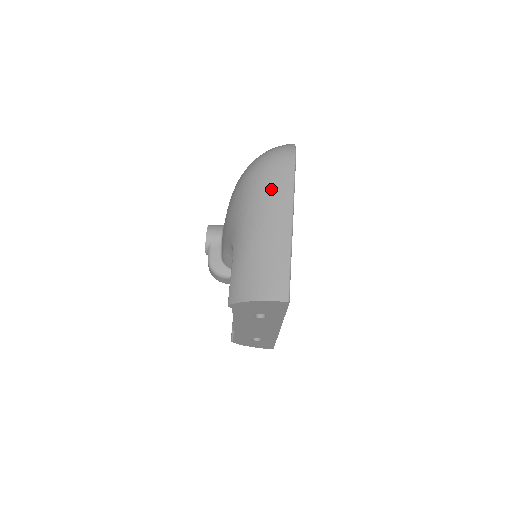
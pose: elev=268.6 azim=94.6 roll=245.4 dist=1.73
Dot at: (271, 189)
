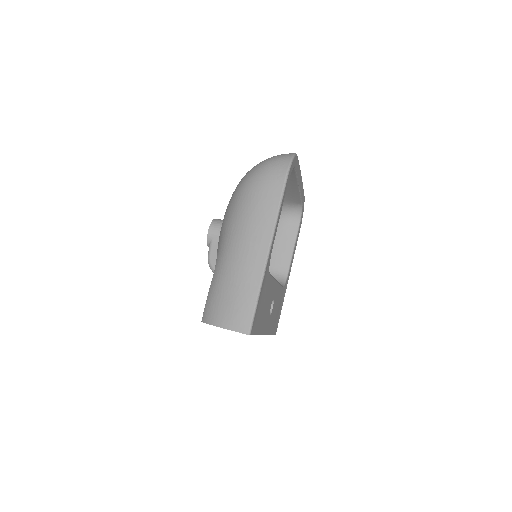
Dot at: (255, 211)
